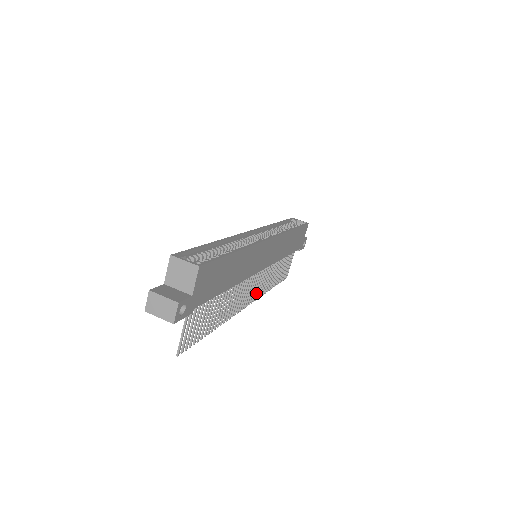
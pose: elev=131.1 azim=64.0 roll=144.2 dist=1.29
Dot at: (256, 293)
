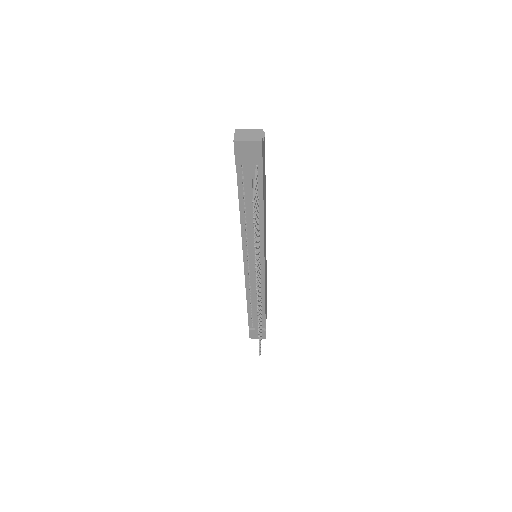
Dot at: occluded
